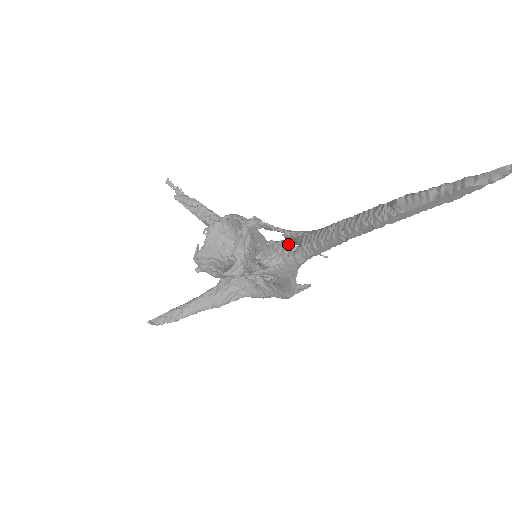
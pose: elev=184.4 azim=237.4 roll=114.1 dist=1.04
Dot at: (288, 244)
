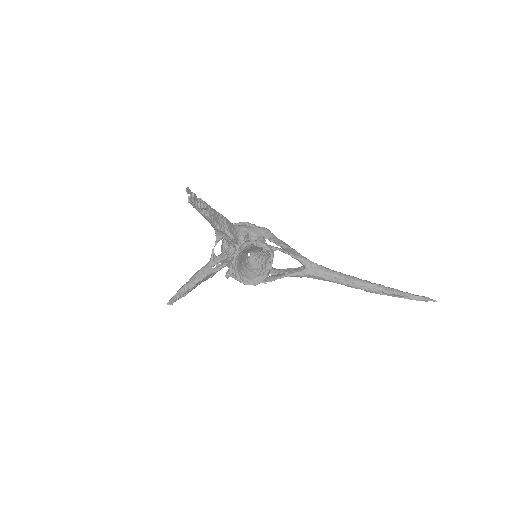
Dot at: (266, 237)
